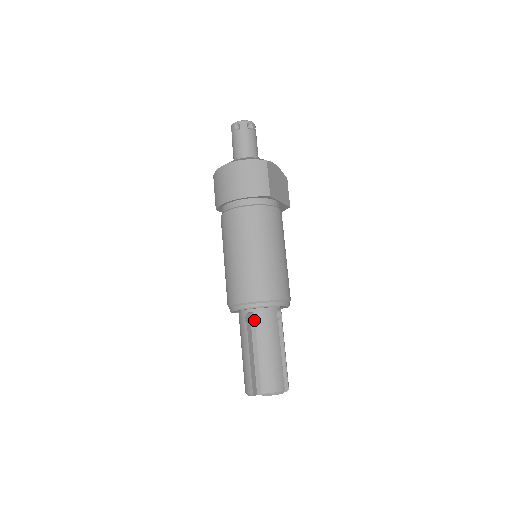
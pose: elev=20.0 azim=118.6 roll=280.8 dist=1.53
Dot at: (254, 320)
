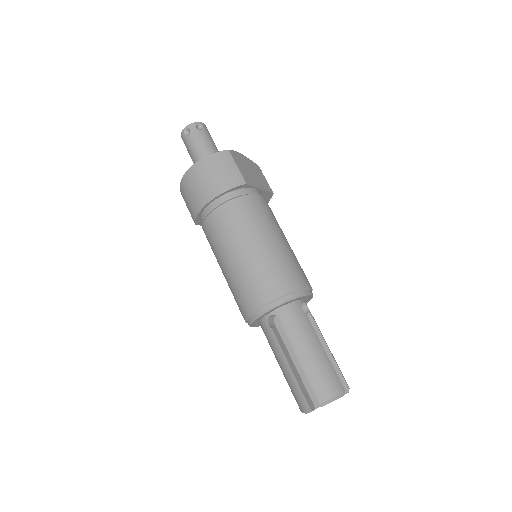
Dot at: (279, 324)
